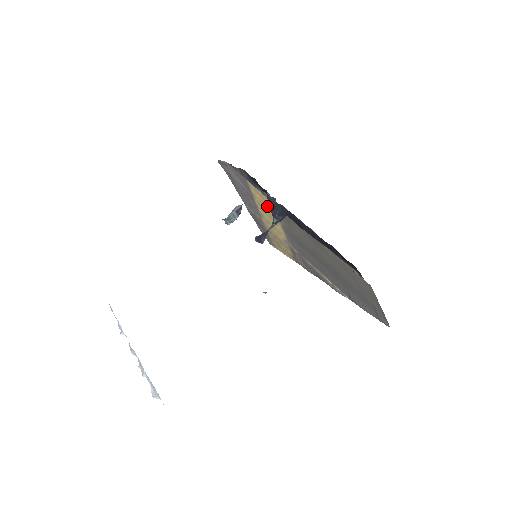
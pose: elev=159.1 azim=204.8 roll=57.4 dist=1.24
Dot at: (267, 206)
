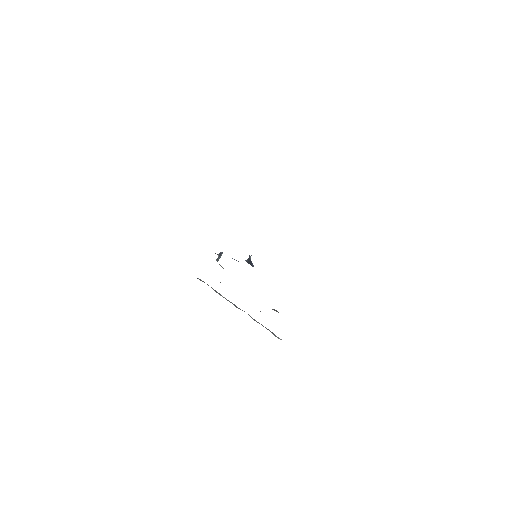
Dot at: occluded
